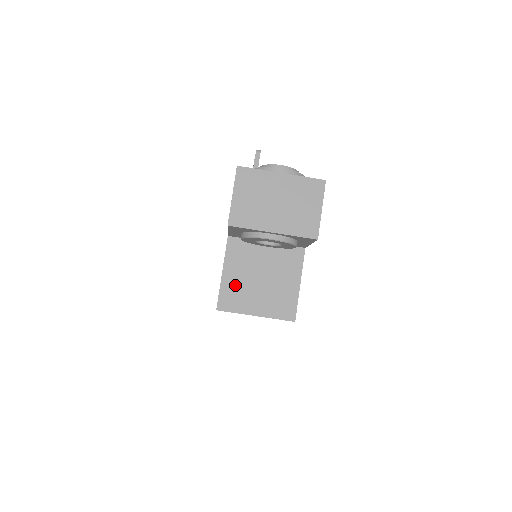
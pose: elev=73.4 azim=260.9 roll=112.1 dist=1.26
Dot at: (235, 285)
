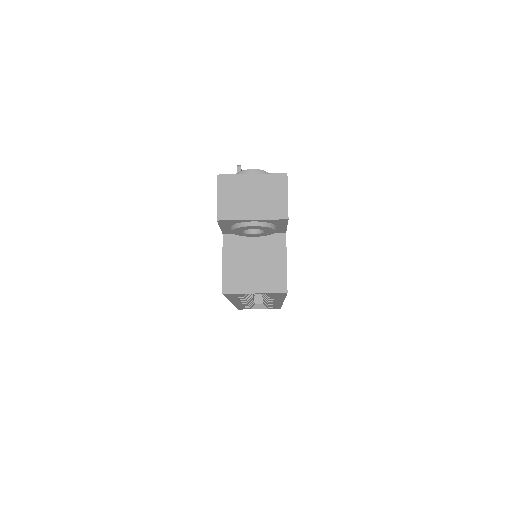
Dot at: (234, 271)
